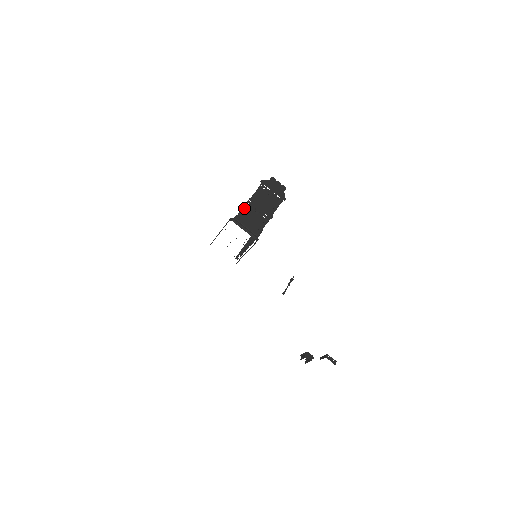
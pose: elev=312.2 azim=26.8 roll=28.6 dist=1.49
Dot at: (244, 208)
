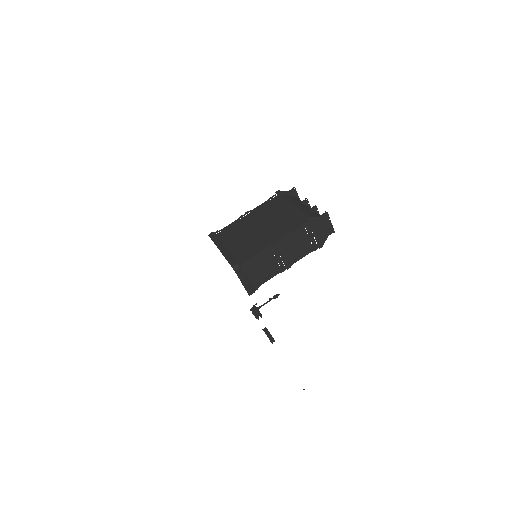
Dot at: (262, 253)
